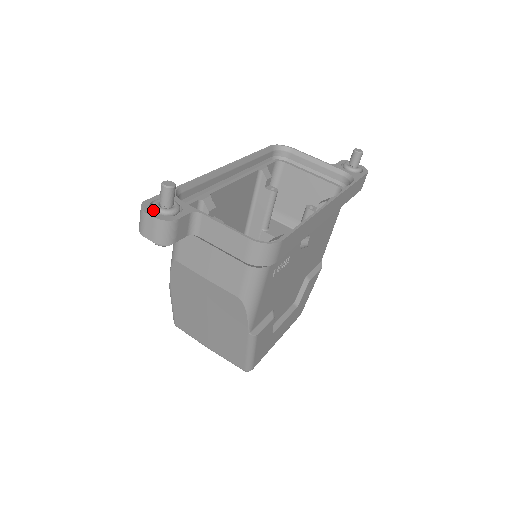
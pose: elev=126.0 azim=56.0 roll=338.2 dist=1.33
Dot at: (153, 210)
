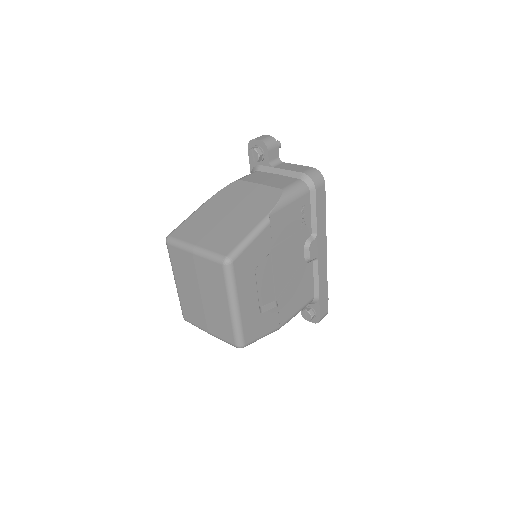
Dot at: occluded
